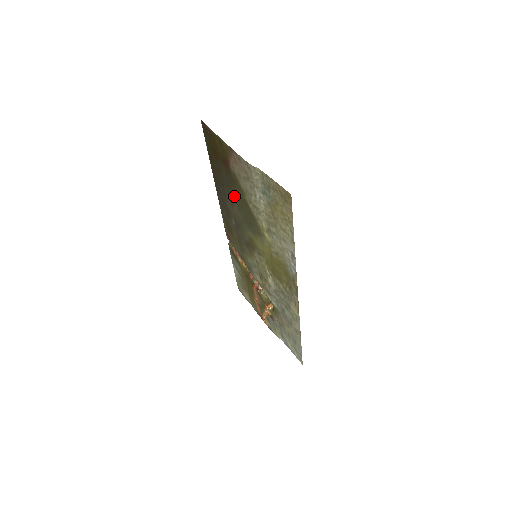
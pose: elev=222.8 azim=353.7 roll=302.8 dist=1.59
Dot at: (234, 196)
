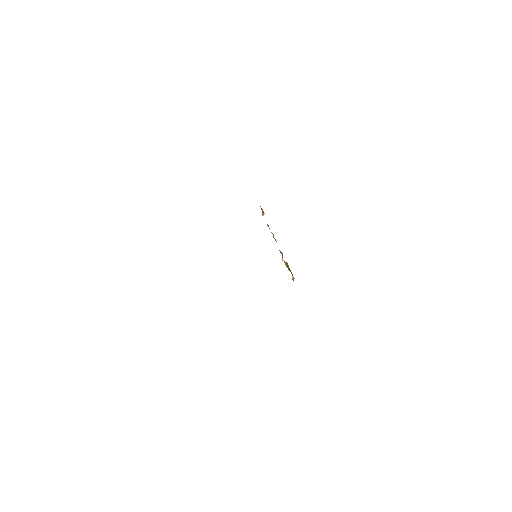
Dot at: occluded
